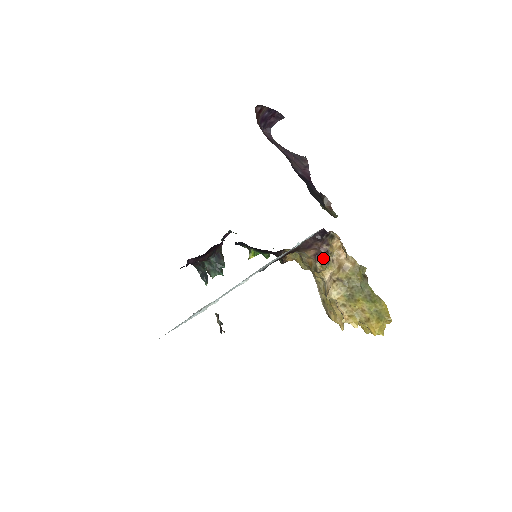
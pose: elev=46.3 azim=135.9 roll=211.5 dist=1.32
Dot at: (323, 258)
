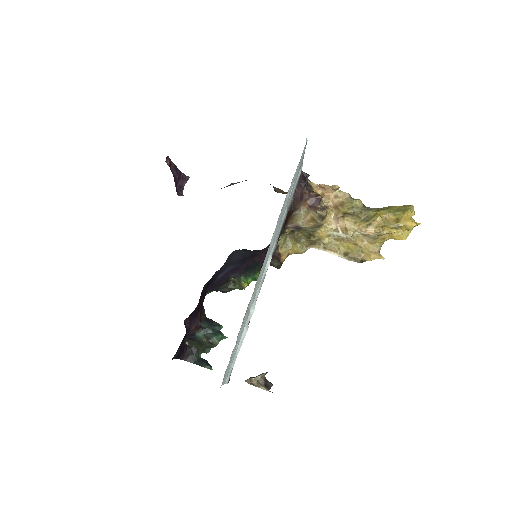
Dot at: (318, 205)
